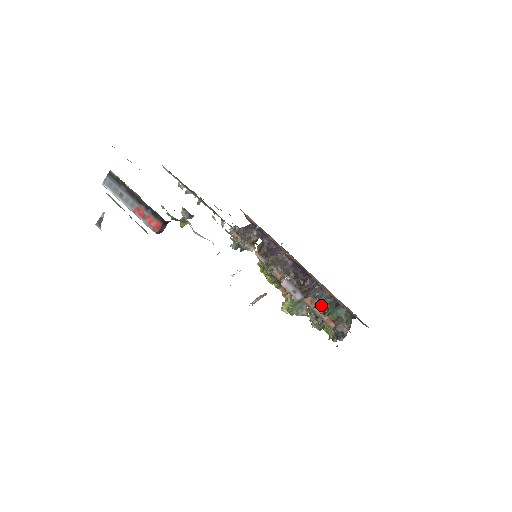
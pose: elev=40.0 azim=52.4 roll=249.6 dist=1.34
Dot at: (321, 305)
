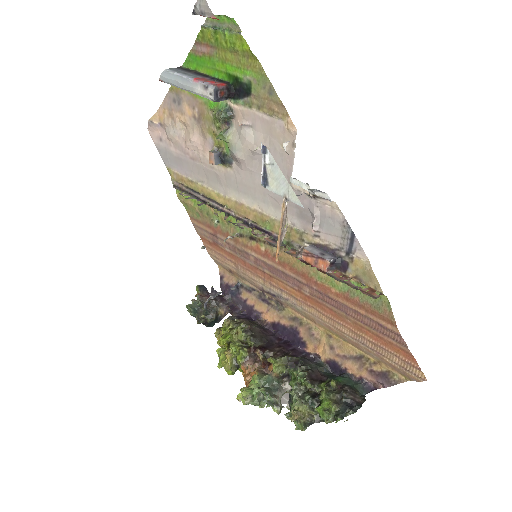
Dot at: (316, 372)
